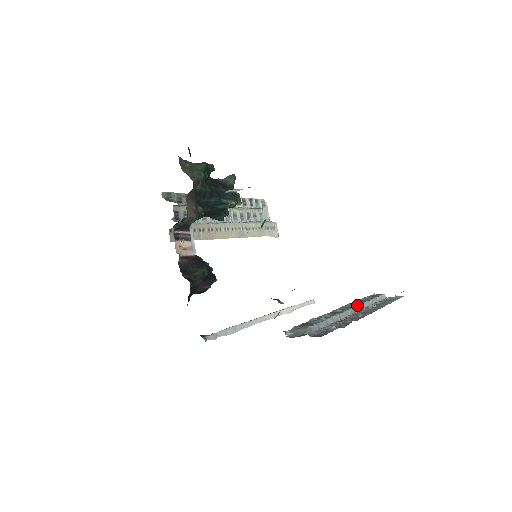
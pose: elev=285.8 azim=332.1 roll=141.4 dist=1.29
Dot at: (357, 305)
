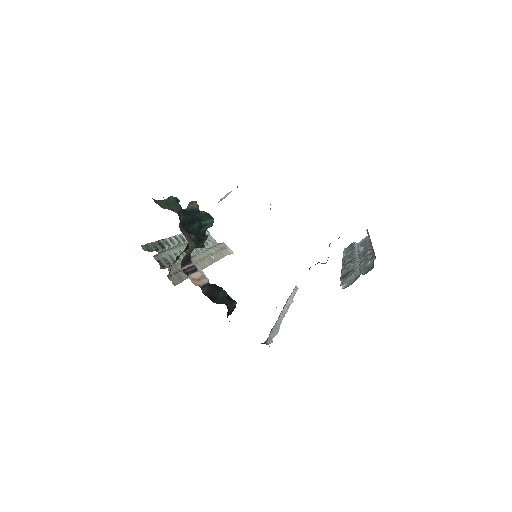
Dot at: (353, 252)
